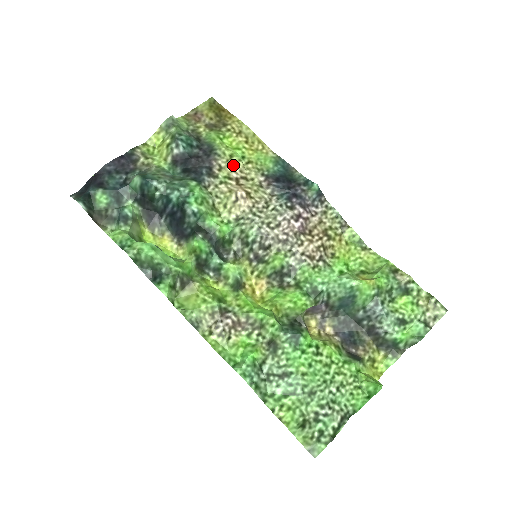
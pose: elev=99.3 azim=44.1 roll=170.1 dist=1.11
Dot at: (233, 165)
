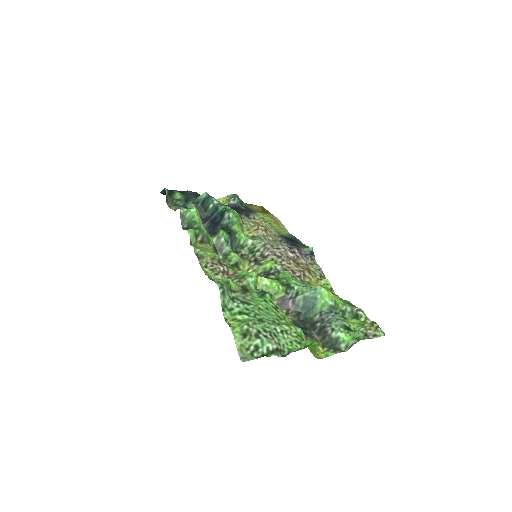
Dot at: (262, 221)
